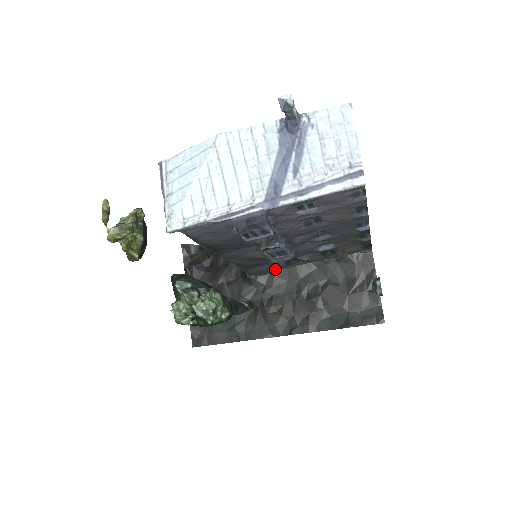
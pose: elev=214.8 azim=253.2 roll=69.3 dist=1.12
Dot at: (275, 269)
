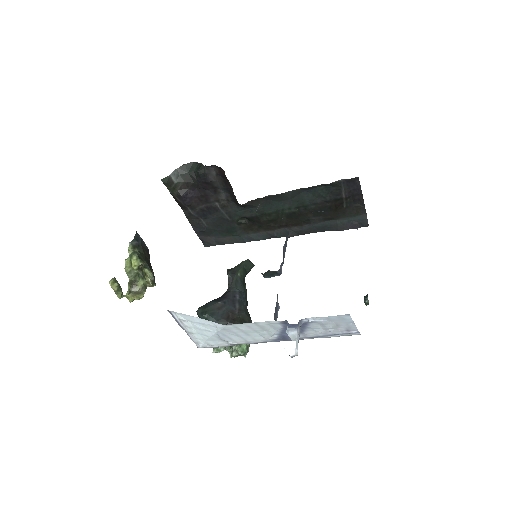
Dot at: occluded
